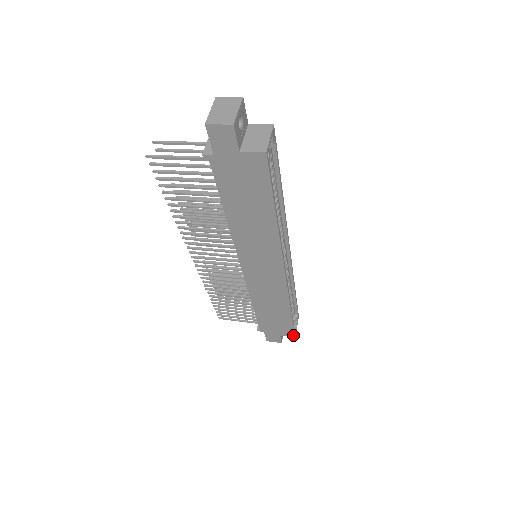
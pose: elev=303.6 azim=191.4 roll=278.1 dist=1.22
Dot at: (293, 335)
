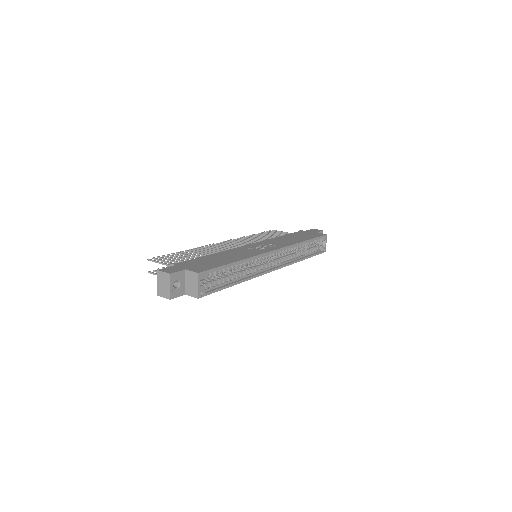
Dot at: (323, 252)
